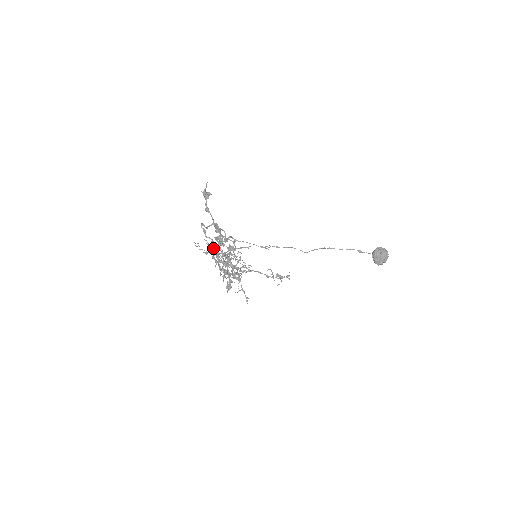
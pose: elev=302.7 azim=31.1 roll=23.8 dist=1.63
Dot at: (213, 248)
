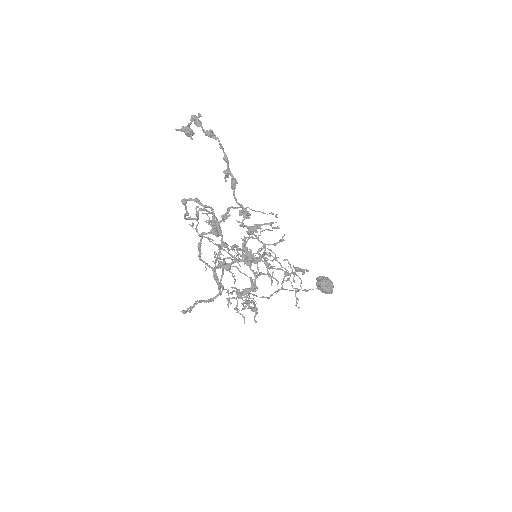
Dot at: (217, 226)
